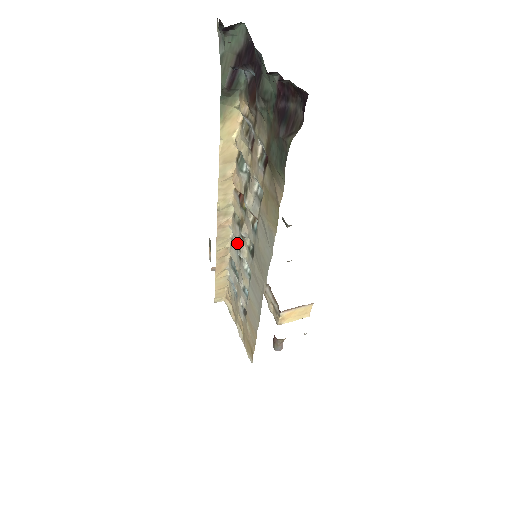
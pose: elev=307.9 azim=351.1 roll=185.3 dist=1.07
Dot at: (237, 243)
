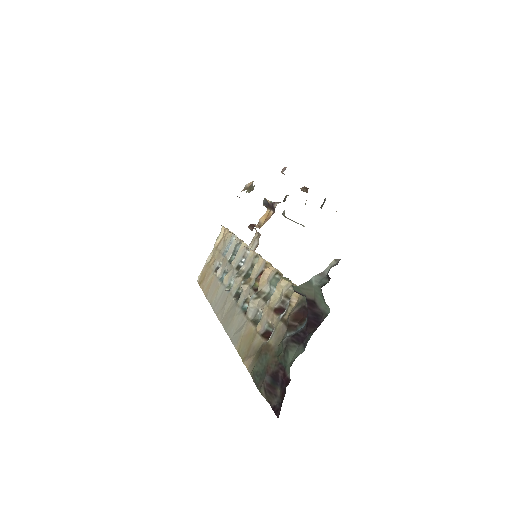
Dot at: (241, 267)
